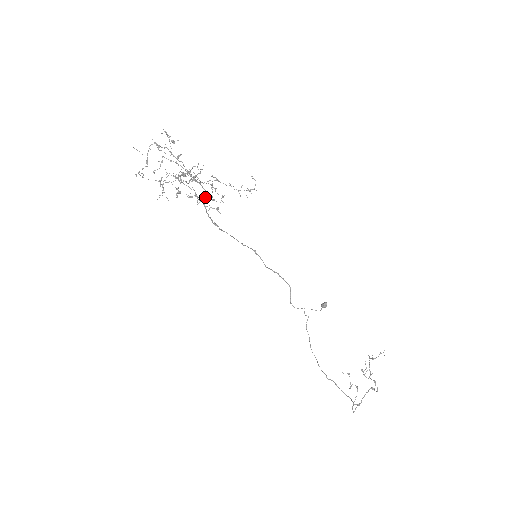
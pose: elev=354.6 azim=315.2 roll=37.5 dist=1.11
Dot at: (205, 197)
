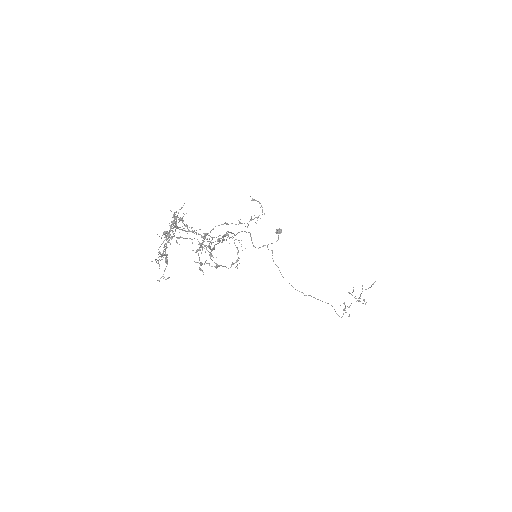
Dot at: (210, 241)
